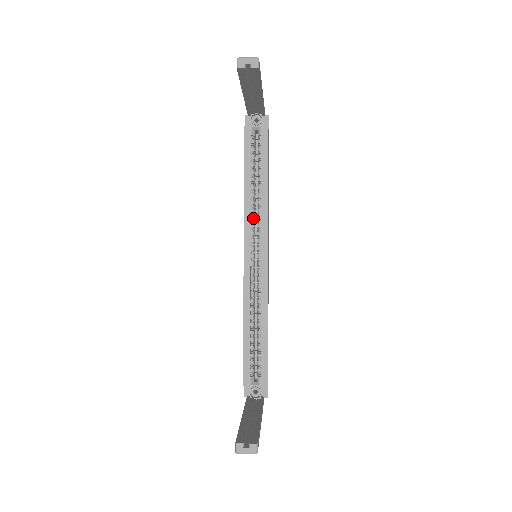
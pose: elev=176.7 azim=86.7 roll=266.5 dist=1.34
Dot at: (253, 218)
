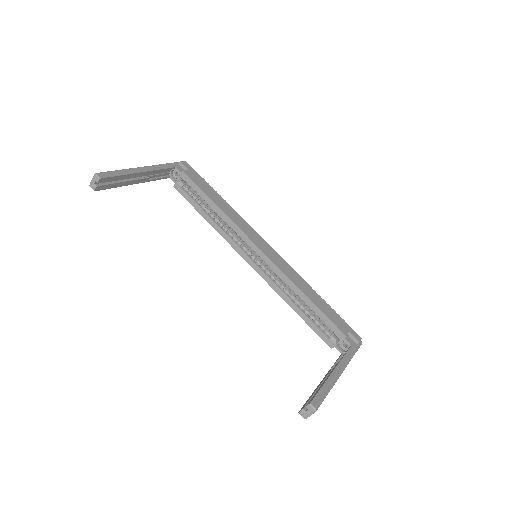
Dot at: (231, 235)
